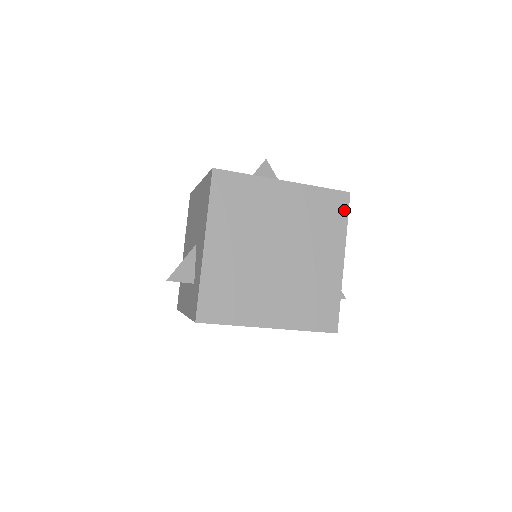
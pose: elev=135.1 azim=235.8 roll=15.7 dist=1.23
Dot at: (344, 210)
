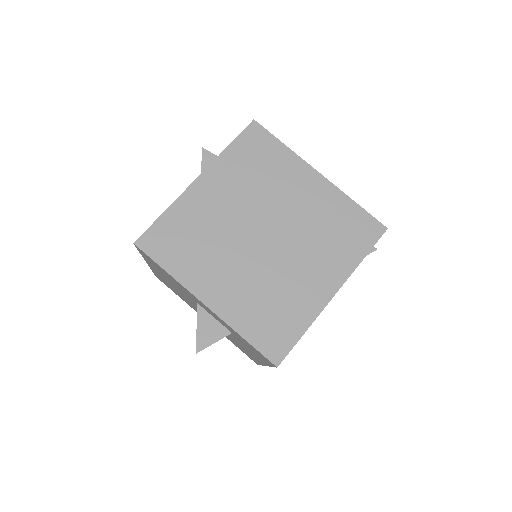
Dot at: occluded
